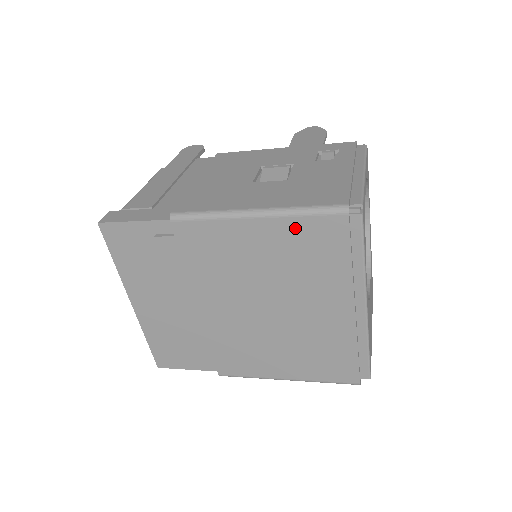
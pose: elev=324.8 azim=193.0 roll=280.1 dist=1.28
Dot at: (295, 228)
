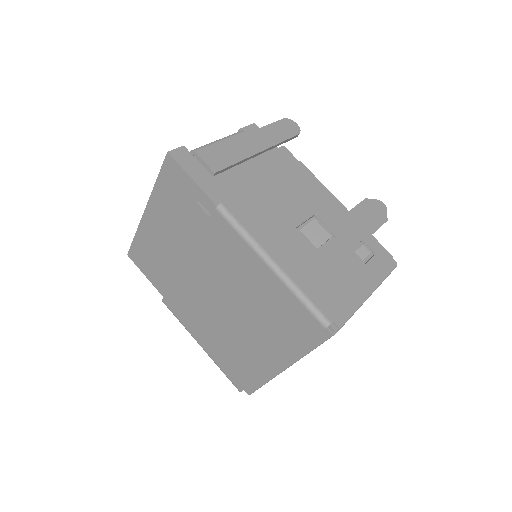
Dot at: (287, 298)
